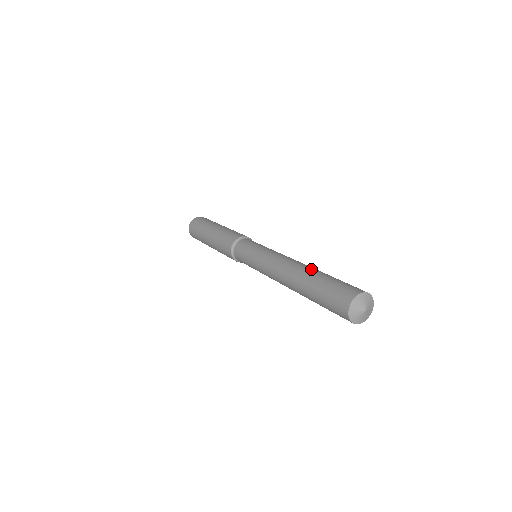
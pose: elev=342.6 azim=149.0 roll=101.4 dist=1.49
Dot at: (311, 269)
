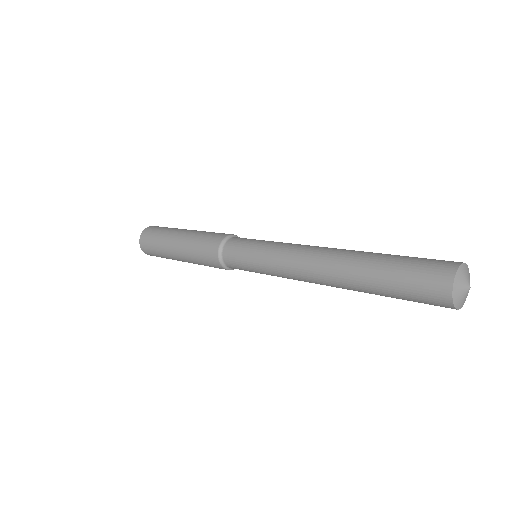
Dot at: (363, 251)
